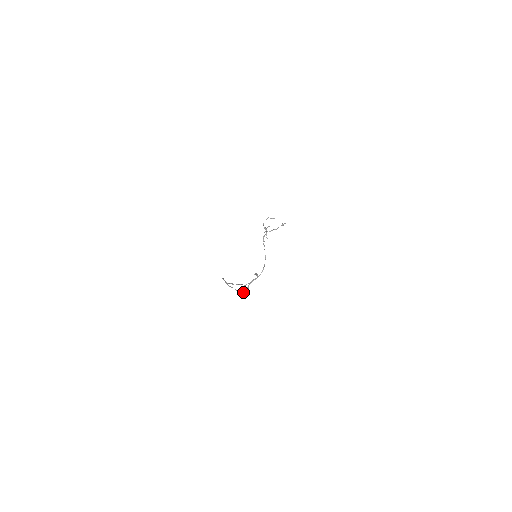
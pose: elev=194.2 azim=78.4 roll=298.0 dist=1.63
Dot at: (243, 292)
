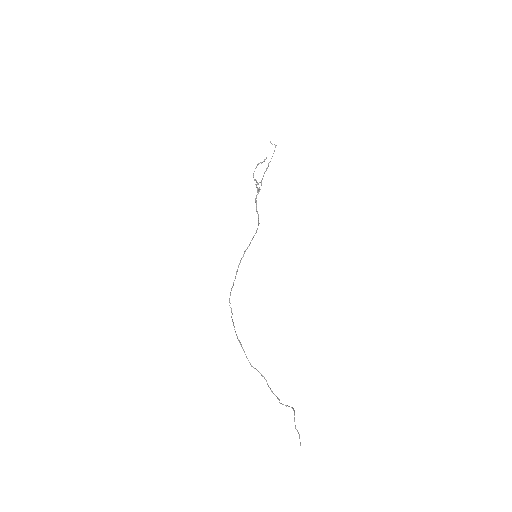
Dot at: (272, 392)
